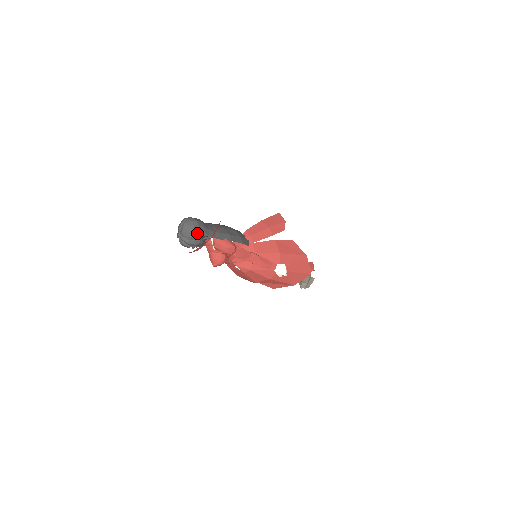
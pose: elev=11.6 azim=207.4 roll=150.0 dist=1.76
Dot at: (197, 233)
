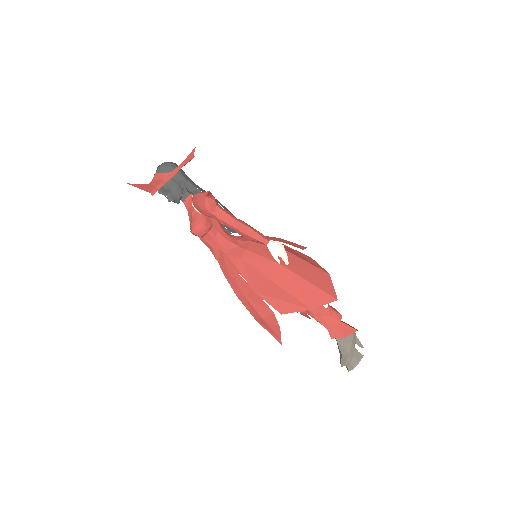
Dot at: (171, 169)
